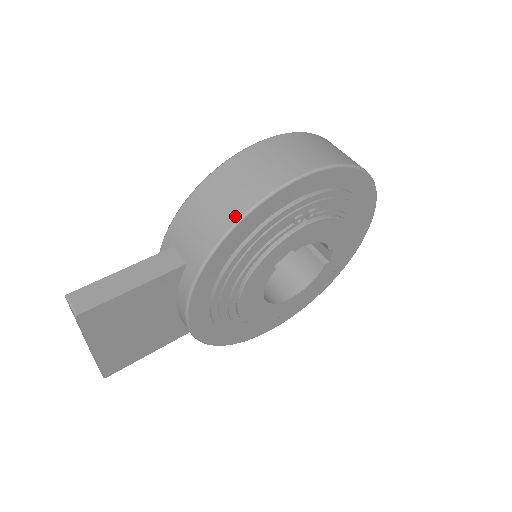
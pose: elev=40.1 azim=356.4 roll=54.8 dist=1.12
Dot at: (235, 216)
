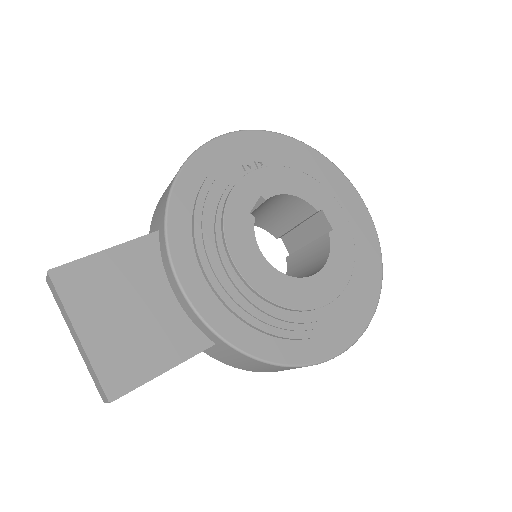
Dot at: (180, 168)
